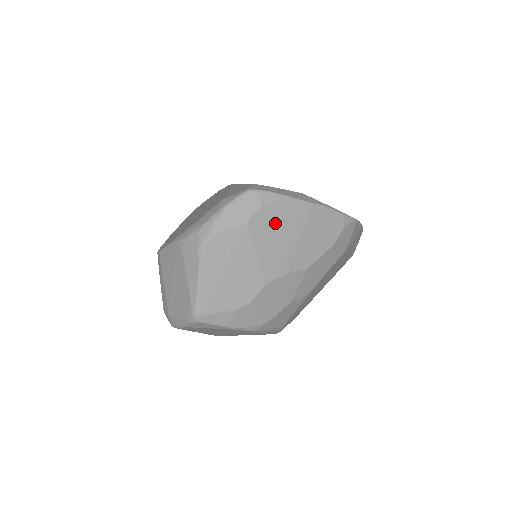
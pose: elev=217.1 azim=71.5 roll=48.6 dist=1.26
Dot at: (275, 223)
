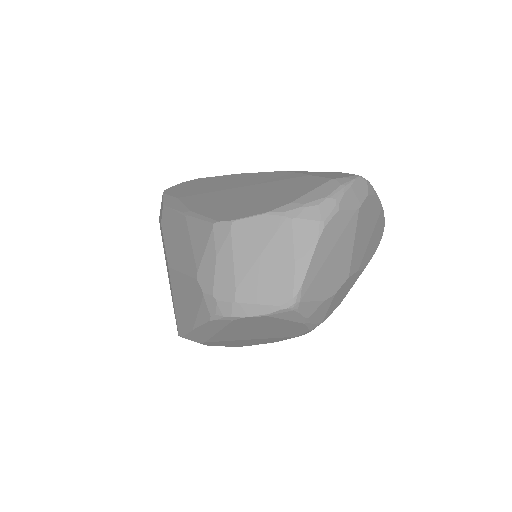
Dot at: (367, 216)
